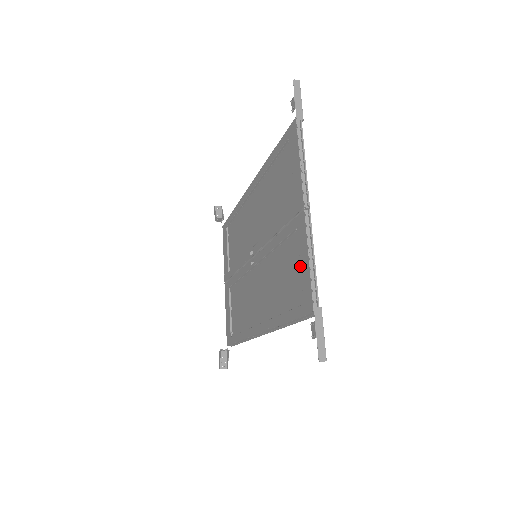
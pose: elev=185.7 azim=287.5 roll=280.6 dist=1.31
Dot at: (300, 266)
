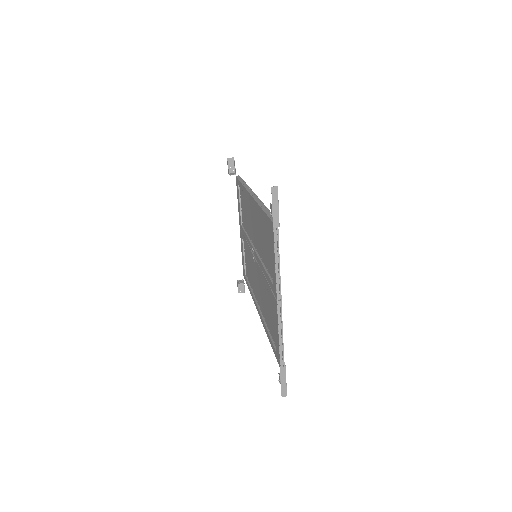
Dot at: (275, 329)
